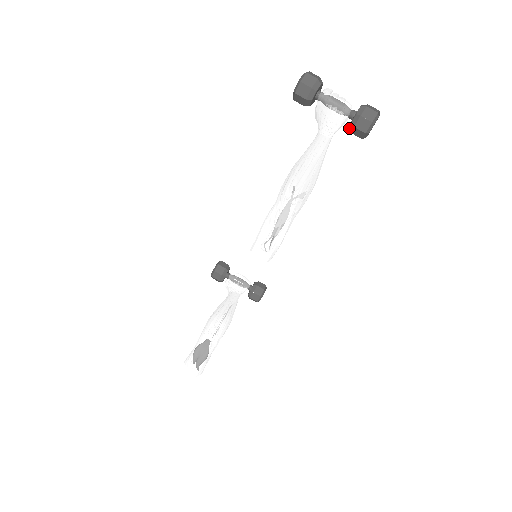
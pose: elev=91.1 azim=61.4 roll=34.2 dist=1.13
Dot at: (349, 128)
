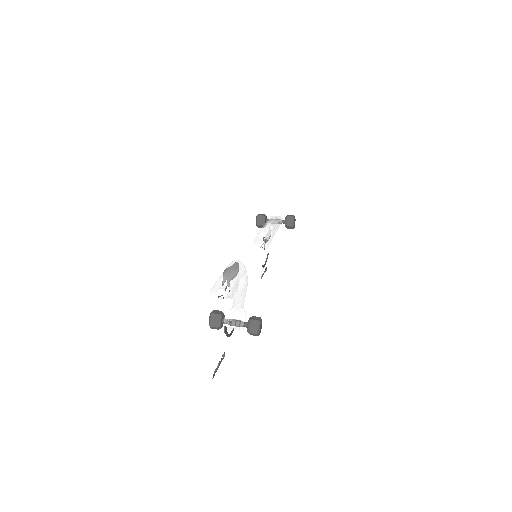
Dot at: (285, 221)
